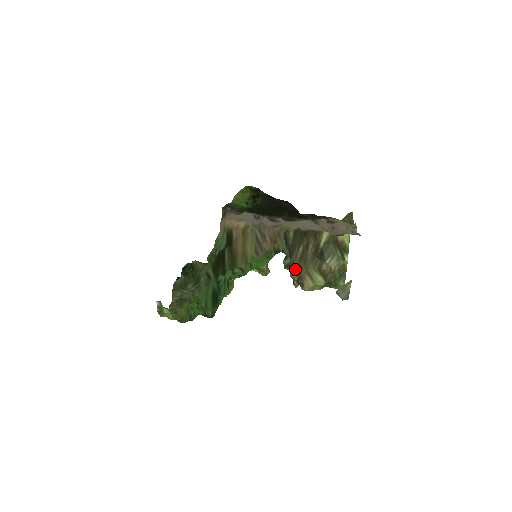
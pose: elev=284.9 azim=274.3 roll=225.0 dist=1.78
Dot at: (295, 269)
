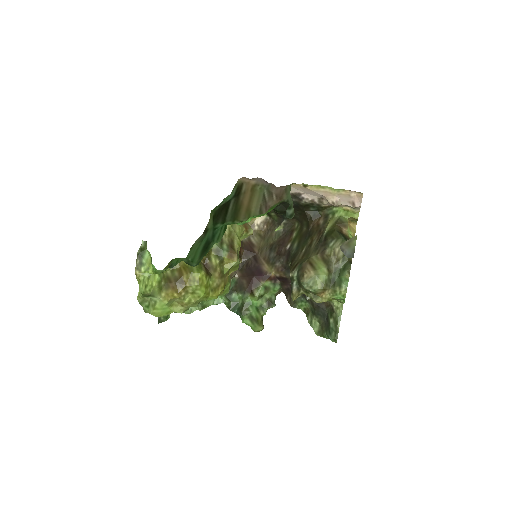
Dot at: (296, 265)
